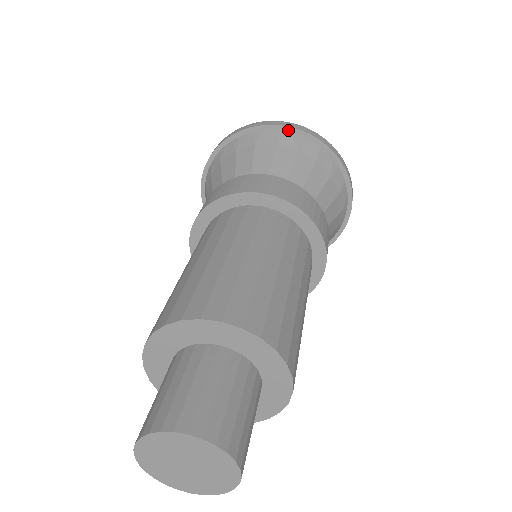
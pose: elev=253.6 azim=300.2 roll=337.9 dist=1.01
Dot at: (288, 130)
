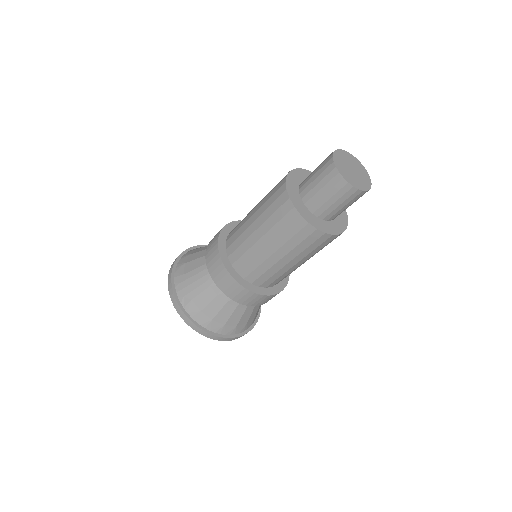
Dot at: occluded
